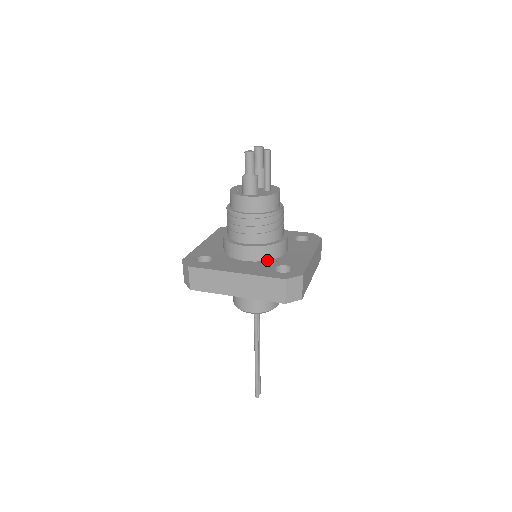
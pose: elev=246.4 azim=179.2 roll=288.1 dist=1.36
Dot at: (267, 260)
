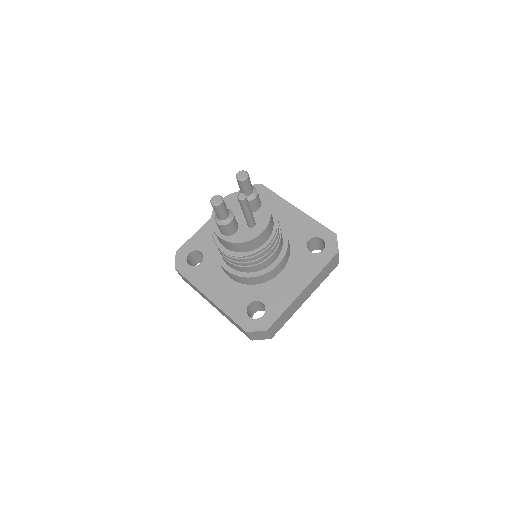
Dot at: (250, 284)
